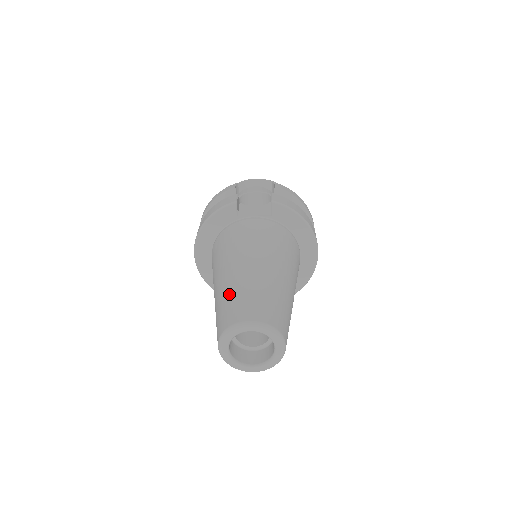
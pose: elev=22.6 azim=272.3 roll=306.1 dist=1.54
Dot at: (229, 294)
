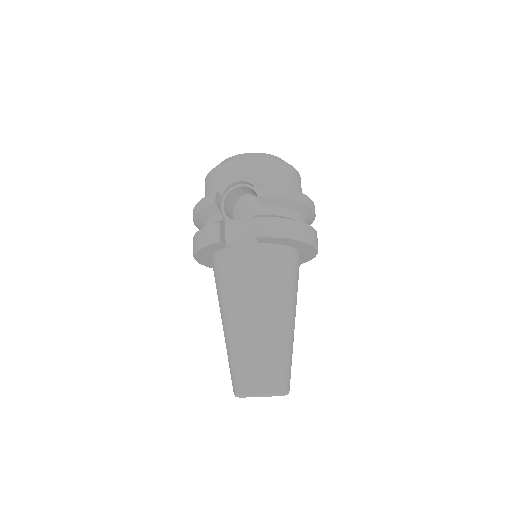
Dot at: (233, 356)
